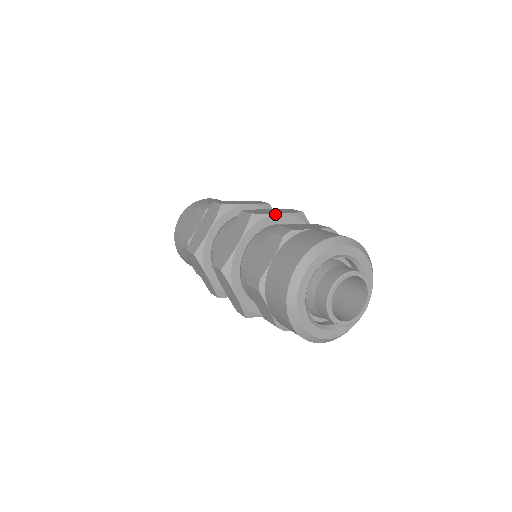
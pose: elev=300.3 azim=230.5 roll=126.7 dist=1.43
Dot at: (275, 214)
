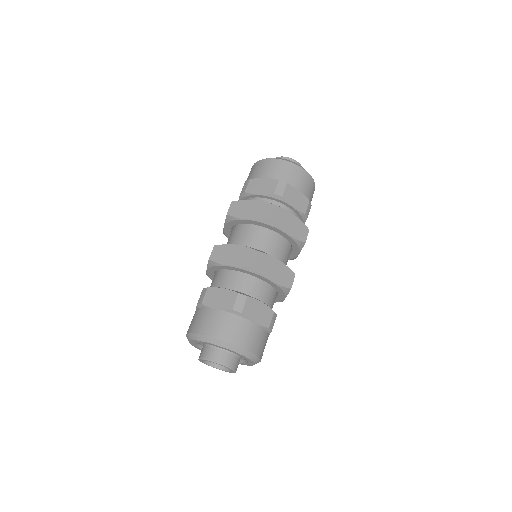
Dot at: (267, 279)
